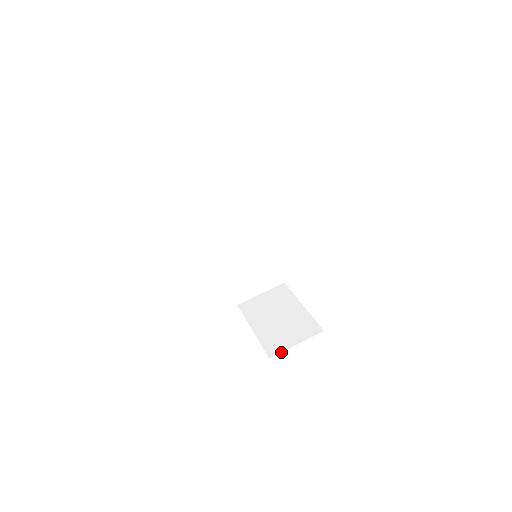
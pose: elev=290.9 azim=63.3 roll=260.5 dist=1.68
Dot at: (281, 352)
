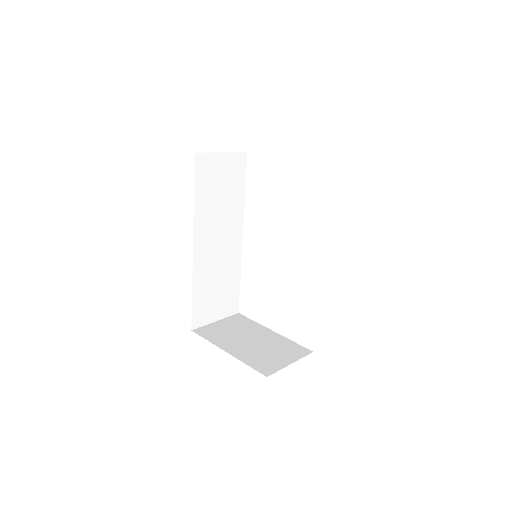
Dot at: (277, 370)
